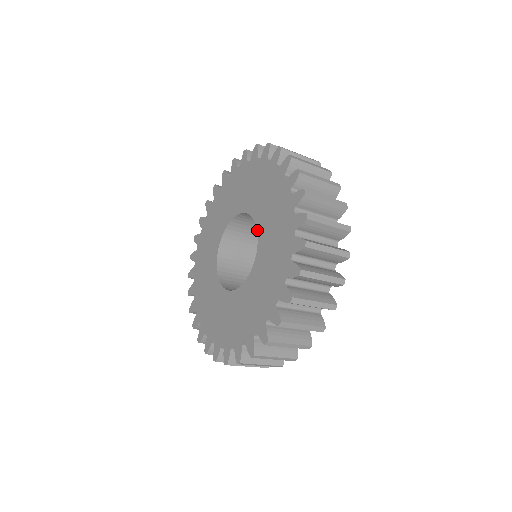
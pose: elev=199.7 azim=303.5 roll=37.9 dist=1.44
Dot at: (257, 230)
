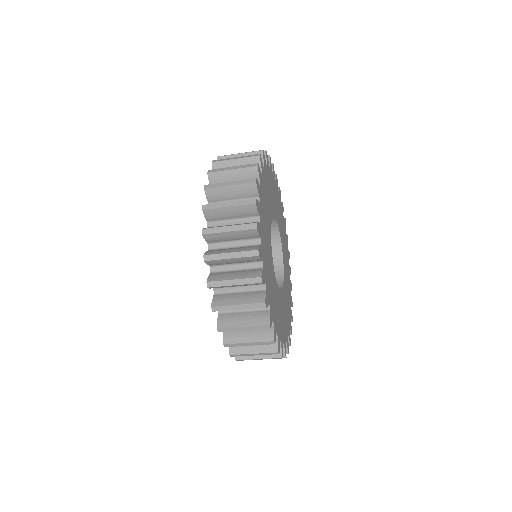
Dot at: occluded
